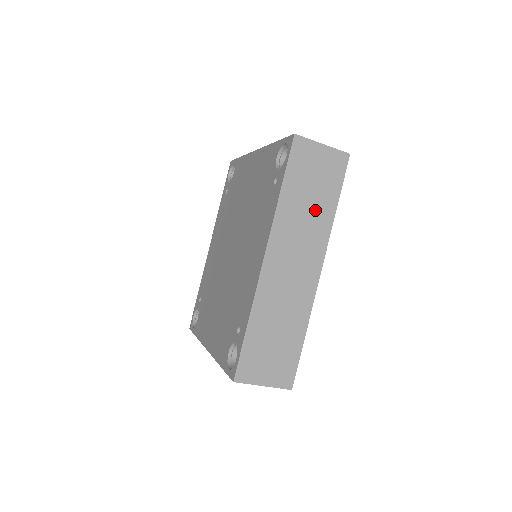
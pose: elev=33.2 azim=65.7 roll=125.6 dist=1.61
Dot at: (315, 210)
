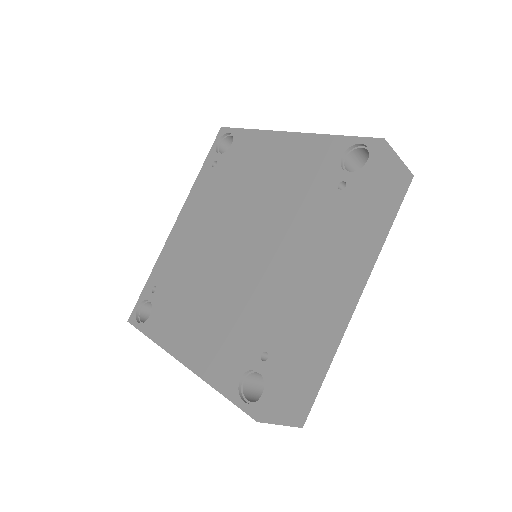
Dot at: (374, 230)
